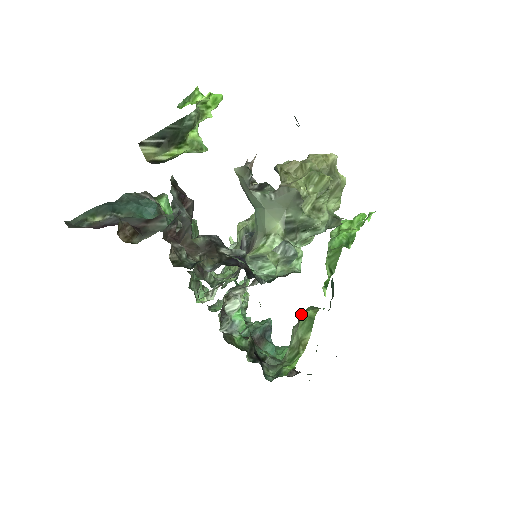
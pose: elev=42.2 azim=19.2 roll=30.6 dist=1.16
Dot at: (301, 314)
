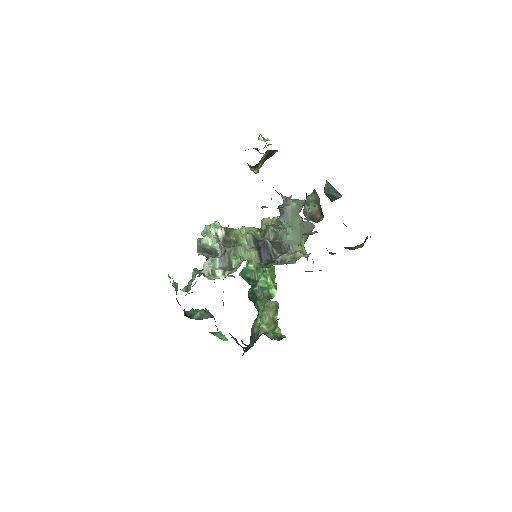
Dot at: (271, 302)
